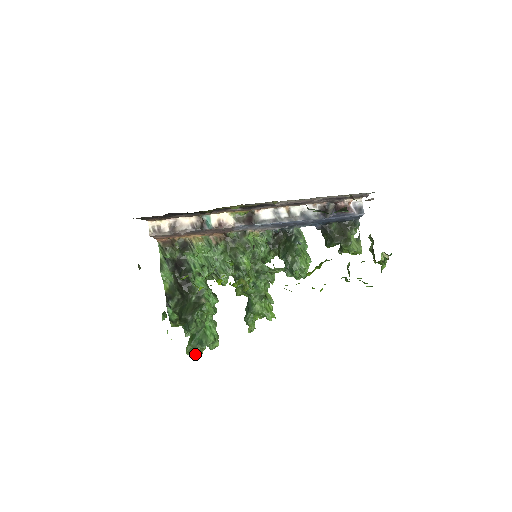
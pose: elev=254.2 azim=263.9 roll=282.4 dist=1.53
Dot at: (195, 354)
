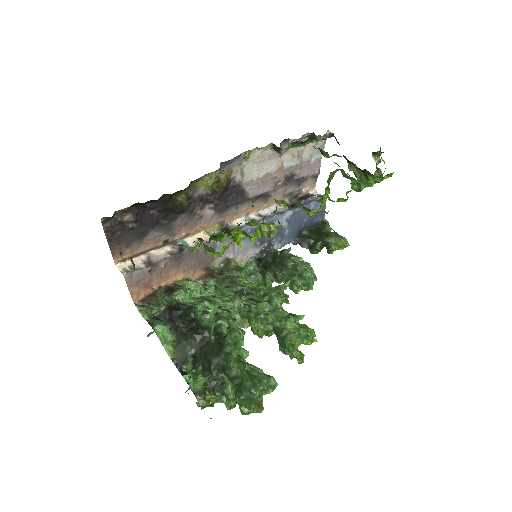
Dot at: (255, 408)
